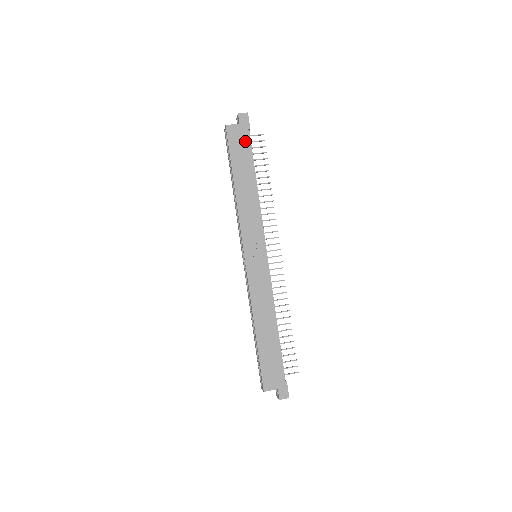
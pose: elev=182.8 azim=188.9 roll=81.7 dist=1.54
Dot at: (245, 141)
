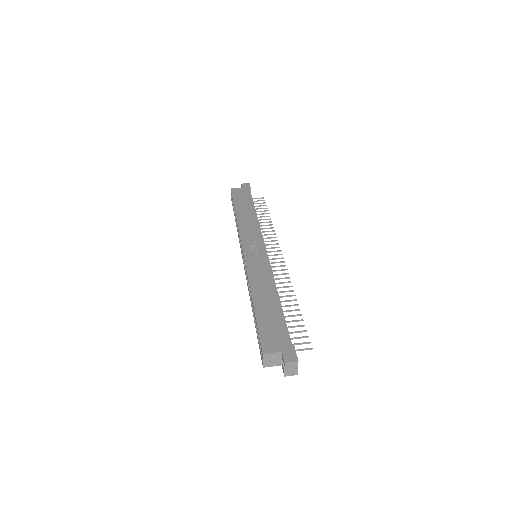
Dot at: (246, 194)
